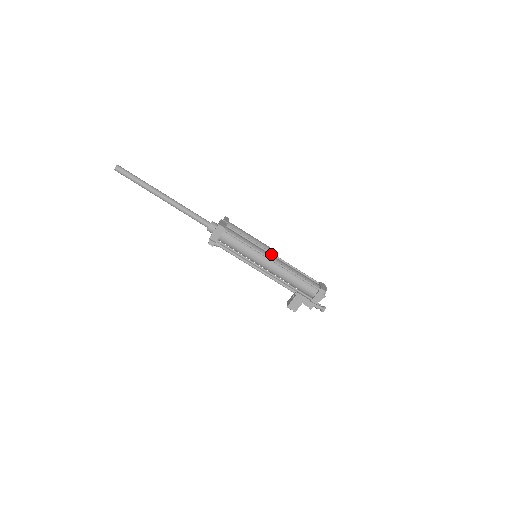
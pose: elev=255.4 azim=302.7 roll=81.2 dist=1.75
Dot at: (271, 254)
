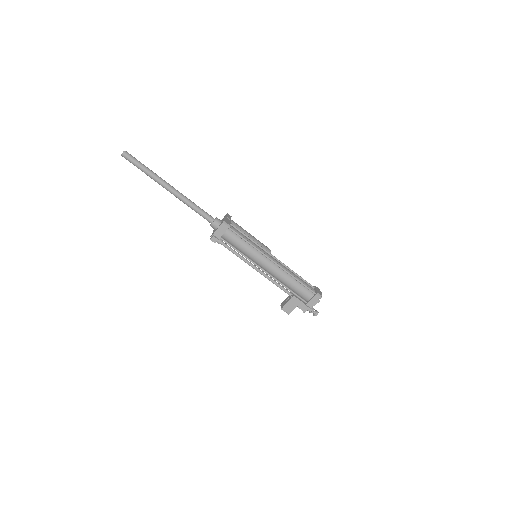
Dot at: (271, 255)
